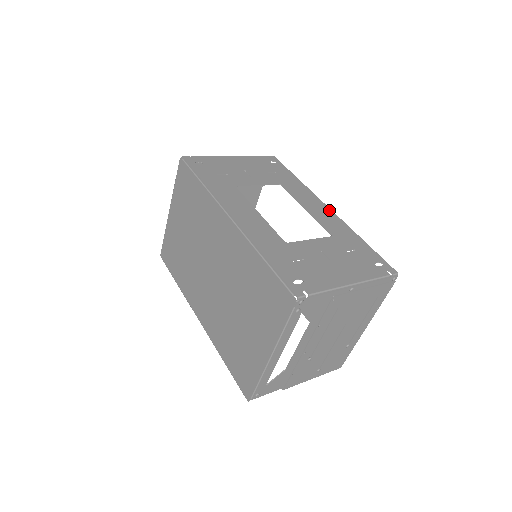
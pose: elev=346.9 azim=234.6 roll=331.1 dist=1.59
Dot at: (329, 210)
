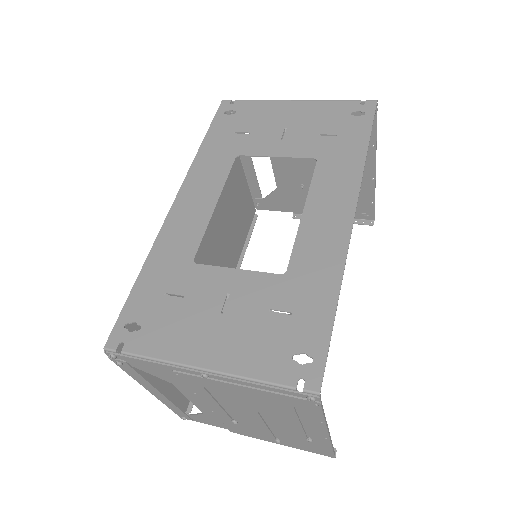
Dot at: (347, 224)
